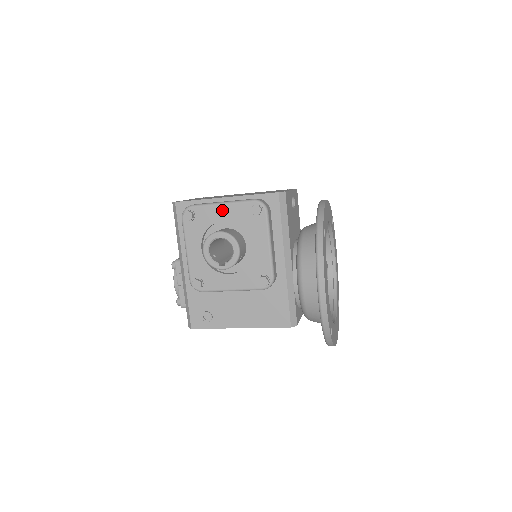
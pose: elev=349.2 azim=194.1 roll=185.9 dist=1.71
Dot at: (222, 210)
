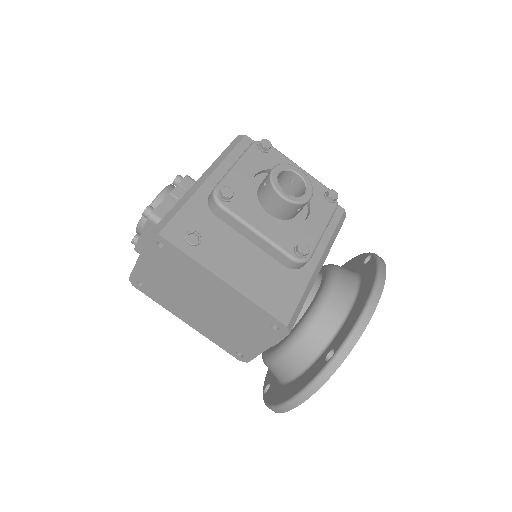
Dot at: occluded
